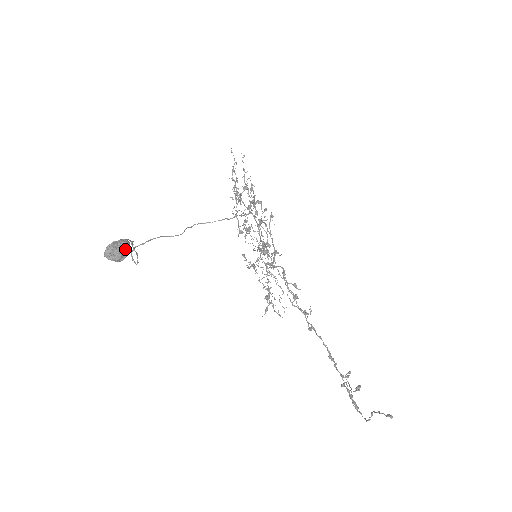
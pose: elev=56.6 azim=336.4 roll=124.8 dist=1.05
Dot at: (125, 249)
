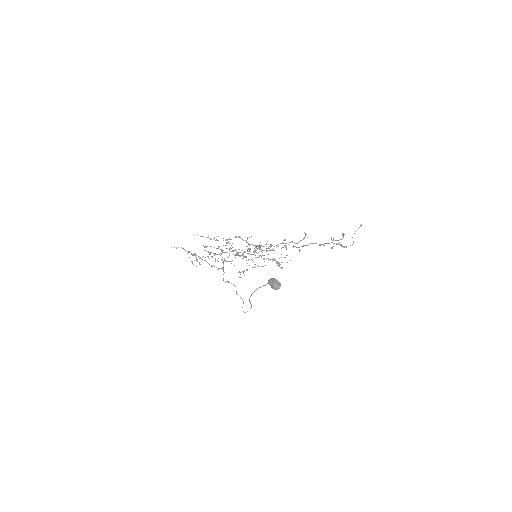
Dot at: (276, 280)
